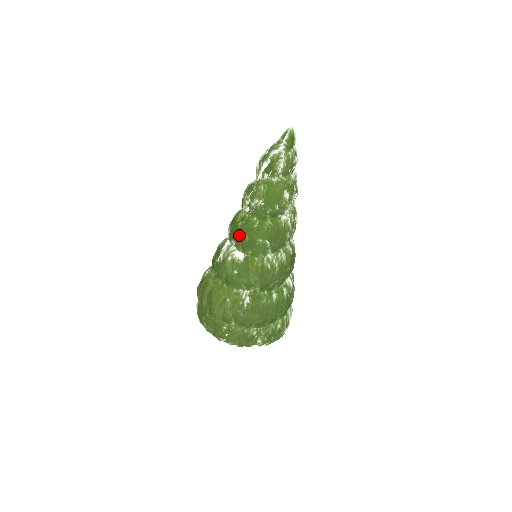
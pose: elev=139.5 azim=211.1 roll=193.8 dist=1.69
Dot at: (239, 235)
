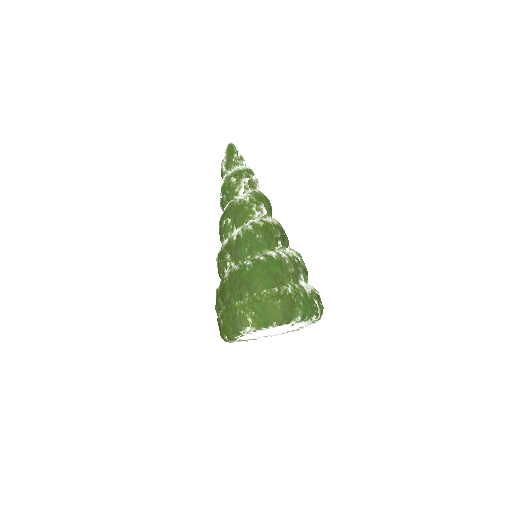
Dot at: occluded
